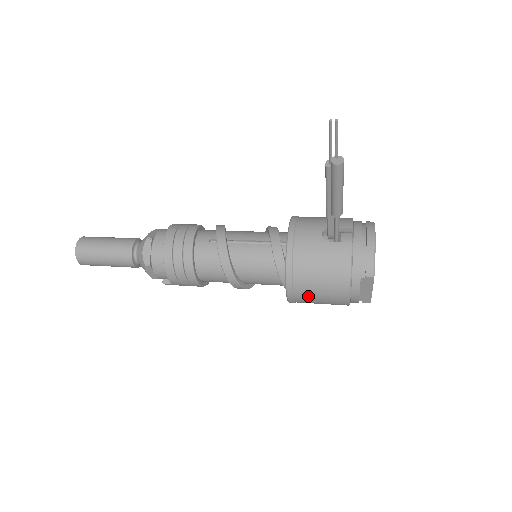
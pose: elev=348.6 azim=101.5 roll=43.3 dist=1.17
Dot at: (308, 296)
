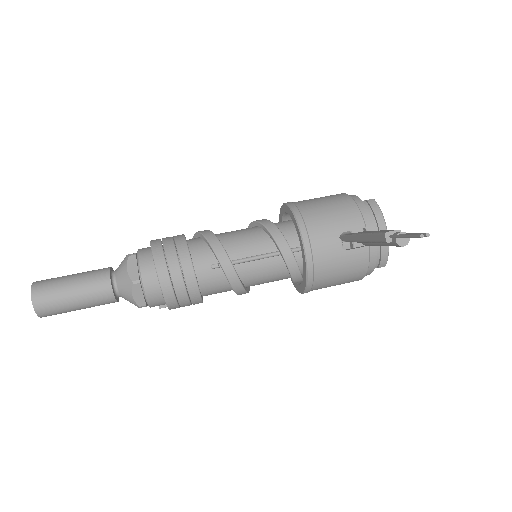
Dot at: occluded
